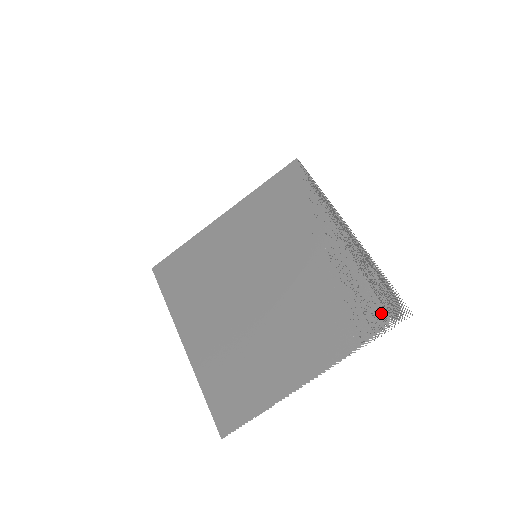
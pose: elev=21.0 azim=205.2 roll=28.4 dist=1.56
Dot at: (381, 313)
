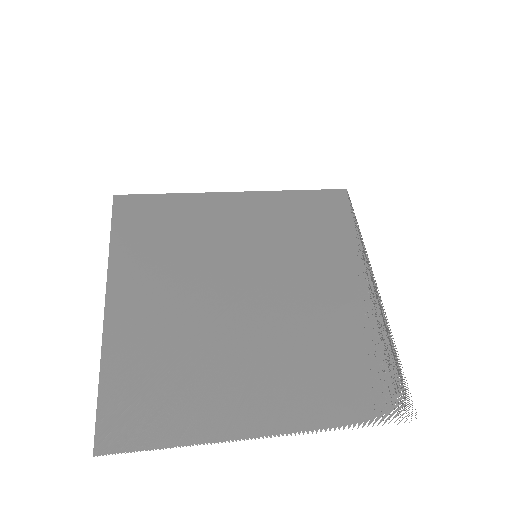
Dot at: (381, 399)
